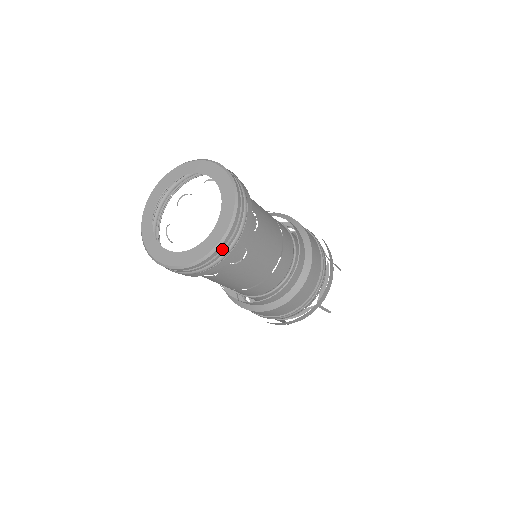
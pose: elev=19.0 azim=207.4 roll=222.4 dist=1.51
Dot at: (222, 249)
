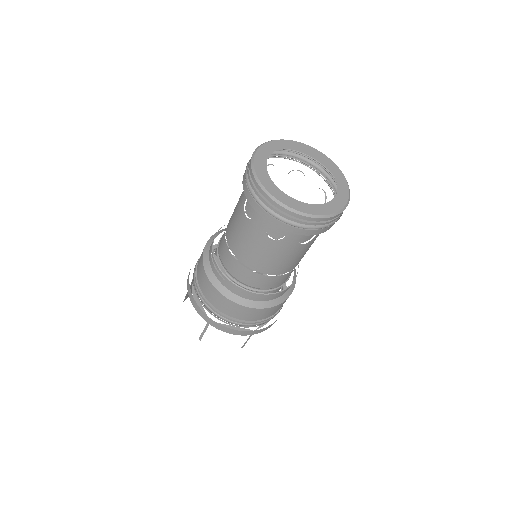
Dot at: (324, 221)
